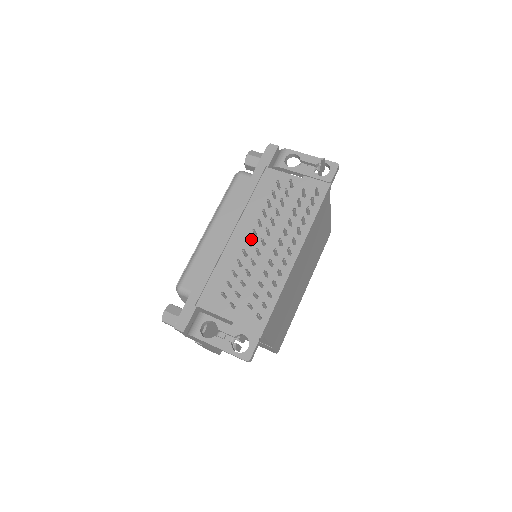
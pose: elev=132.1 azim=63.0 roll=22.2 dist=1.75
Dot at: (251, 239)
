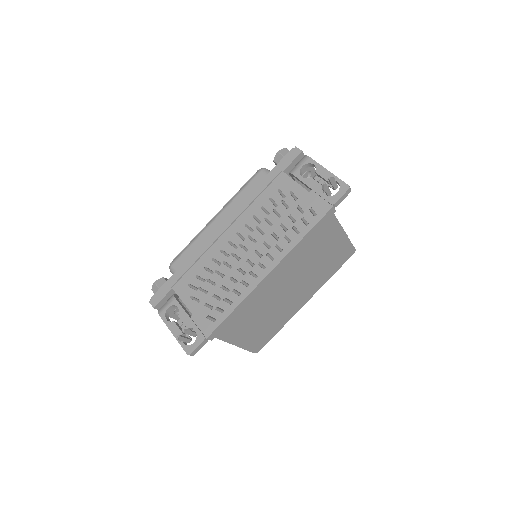
Dot at: (239, 241)
